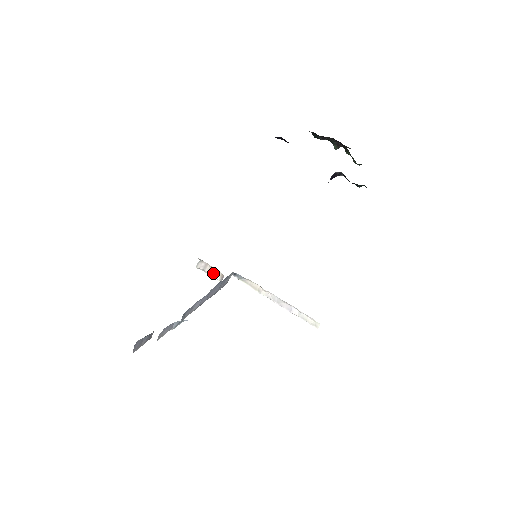
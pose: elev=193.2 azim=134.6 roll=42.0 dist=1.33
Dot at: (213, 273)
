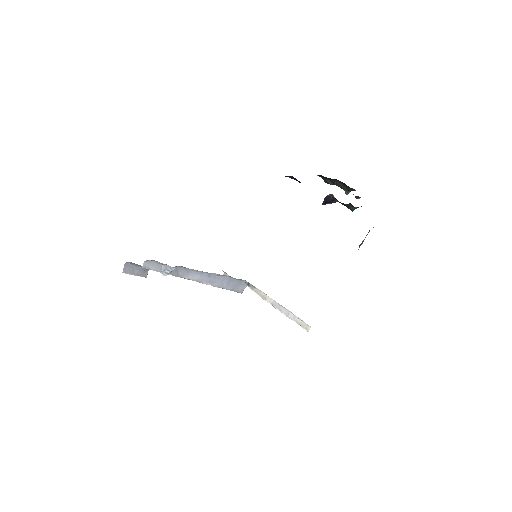
Dot at: occluded
